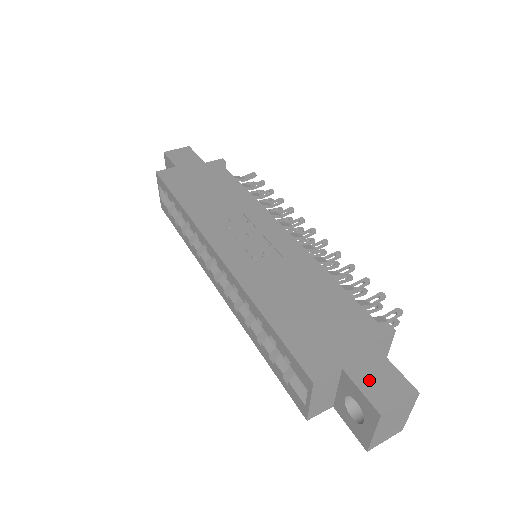
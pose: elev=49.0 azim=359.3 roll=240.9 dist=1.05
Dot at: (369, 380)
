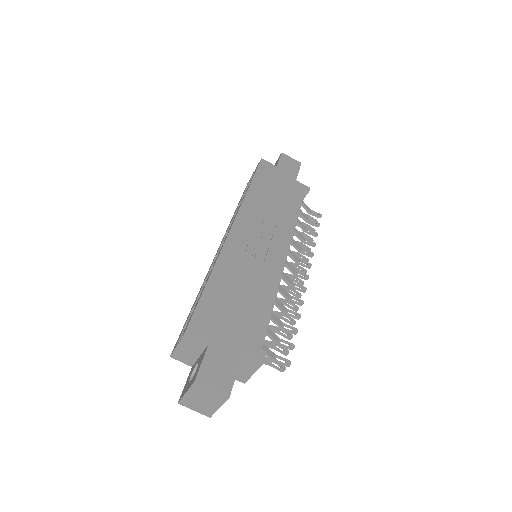
Dot at: (214, 363)
